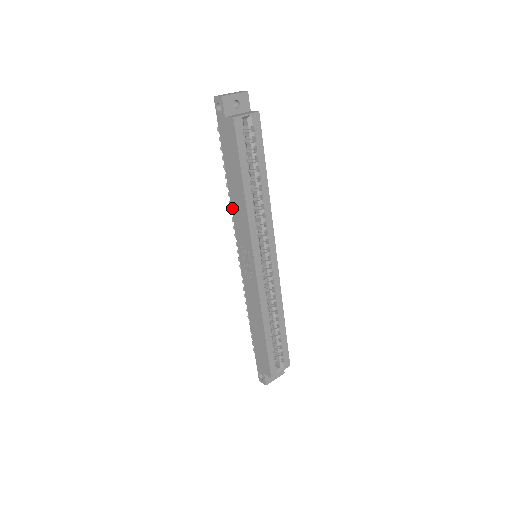
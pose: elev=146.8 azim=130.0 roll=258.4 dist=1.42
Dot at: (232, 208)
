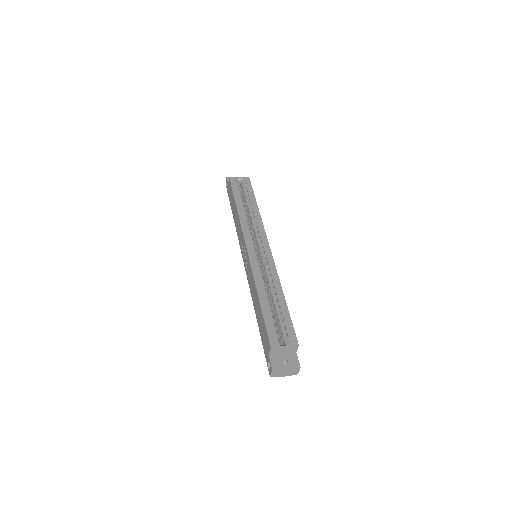
Dot at: (236, 230)
